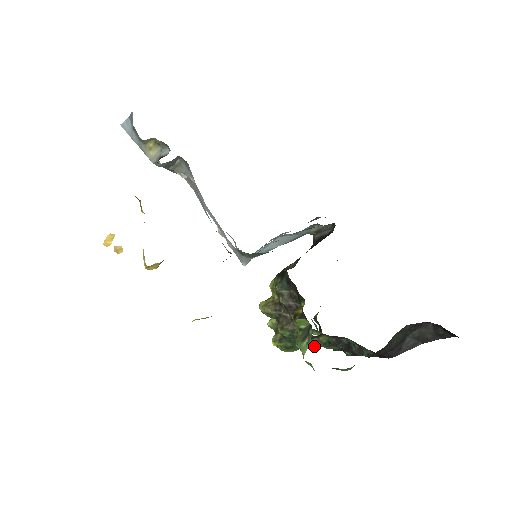
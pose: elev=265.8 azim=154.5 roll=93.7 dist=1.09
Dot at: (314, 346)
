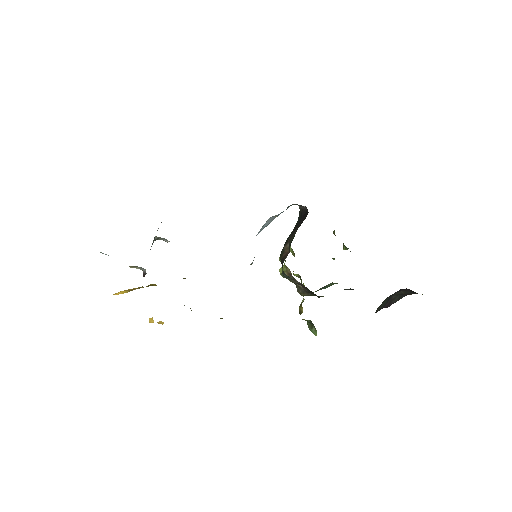
Dot at: (334, 283)
